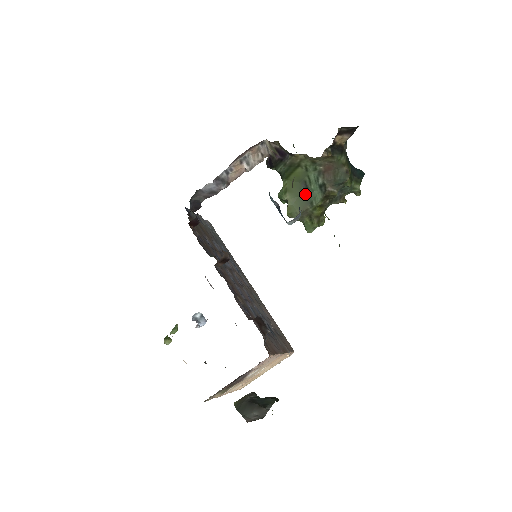
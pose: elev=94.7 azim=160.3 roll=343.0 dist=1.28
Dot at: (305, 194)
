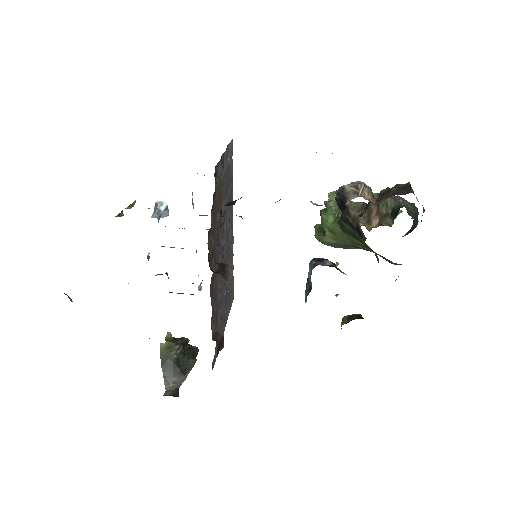
Dot at: (346, 245)
